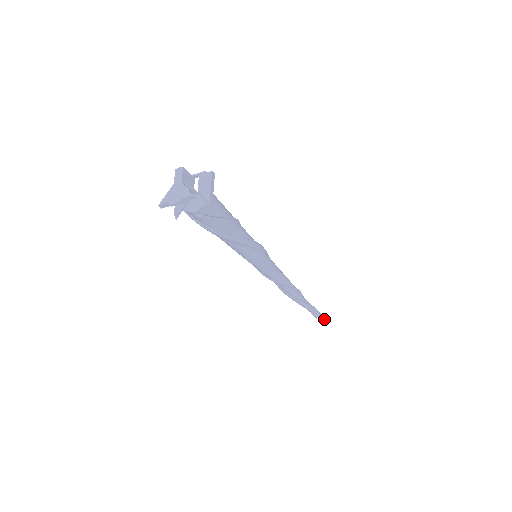
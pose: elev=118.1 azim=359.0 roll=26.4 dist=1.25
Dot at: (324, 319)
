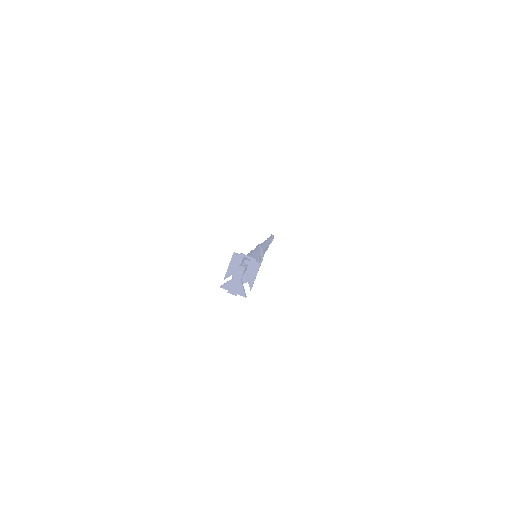
Dot at: occluded
